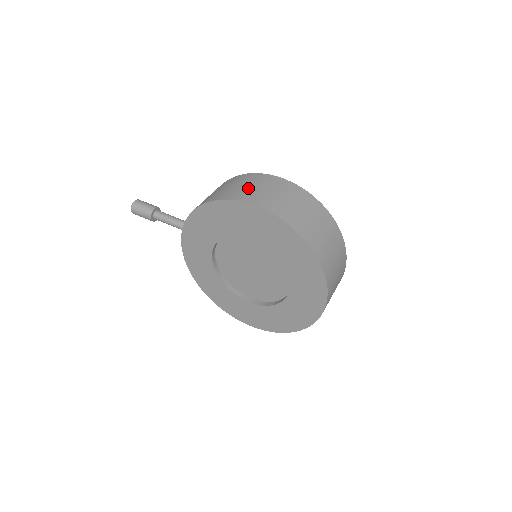
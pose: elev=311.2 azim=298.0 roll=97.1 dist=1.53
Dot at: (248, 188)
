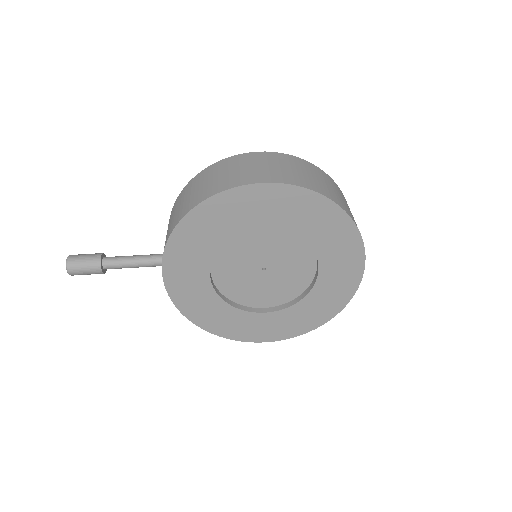
Dot at: (236, 172)
